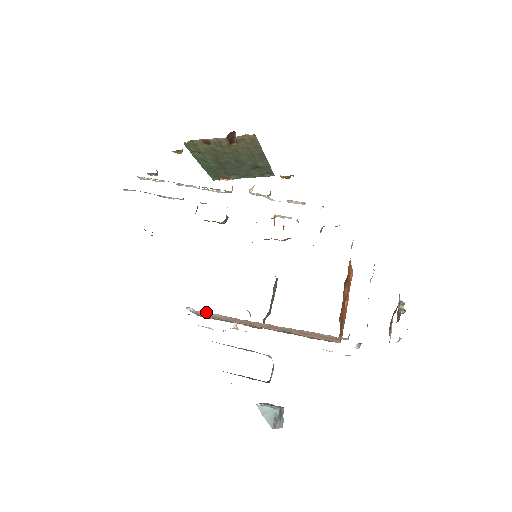
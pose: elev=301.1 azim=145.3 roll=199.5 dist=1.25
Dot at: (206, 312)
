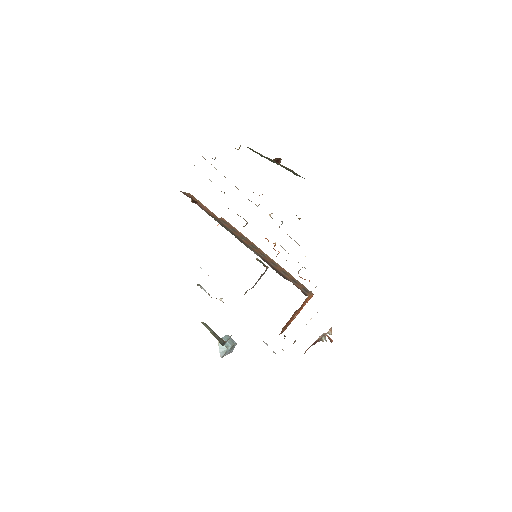
Dot at: occluded
